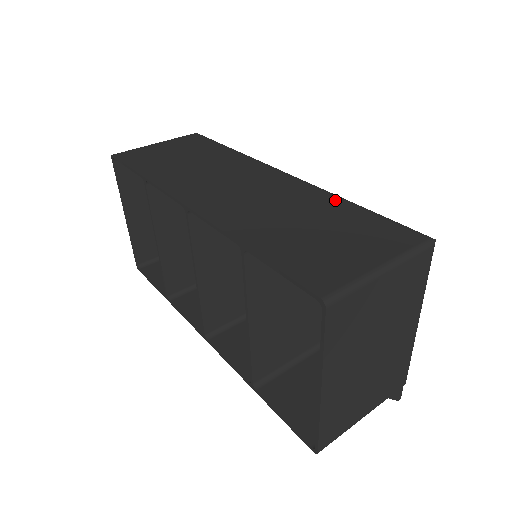
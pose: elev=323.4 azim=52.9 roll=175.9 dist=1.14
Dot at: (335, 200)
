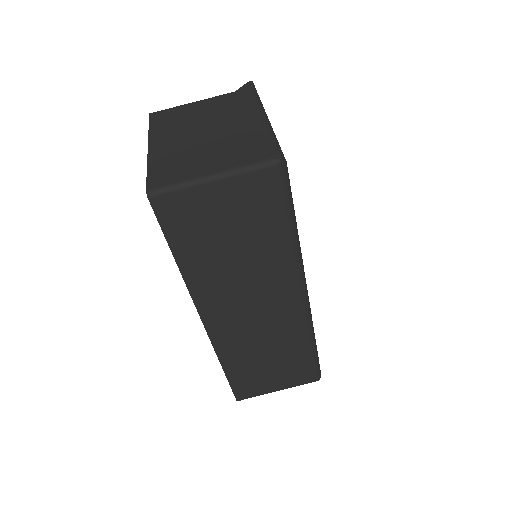
Dot at: (304, 344)
